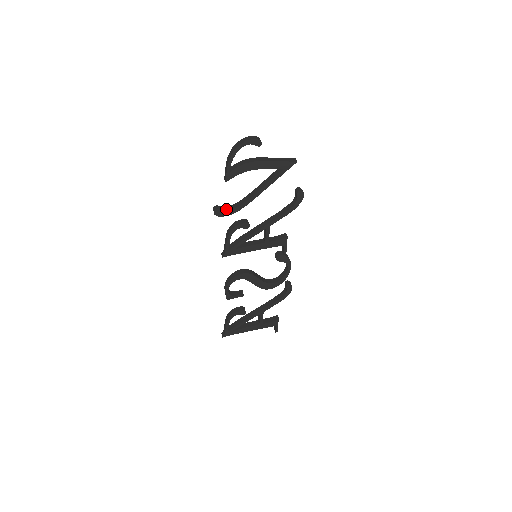
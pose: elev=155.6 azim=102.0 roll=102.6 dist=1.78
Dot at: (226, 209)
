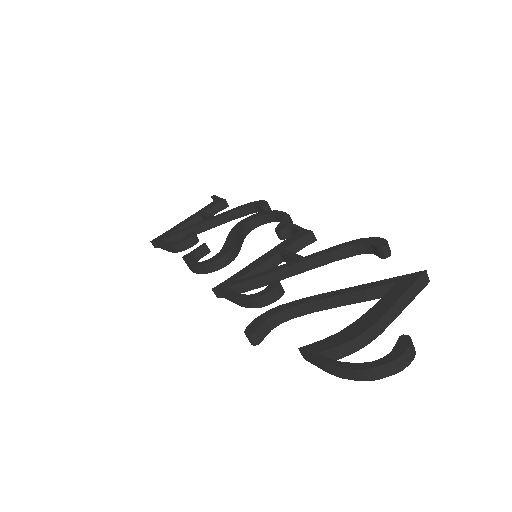
Dot at: (269, 328)
